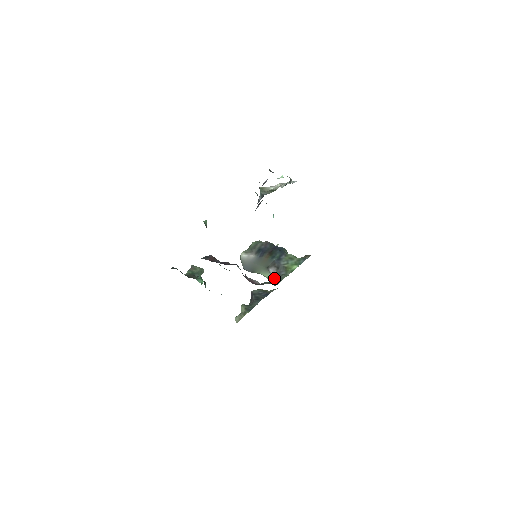
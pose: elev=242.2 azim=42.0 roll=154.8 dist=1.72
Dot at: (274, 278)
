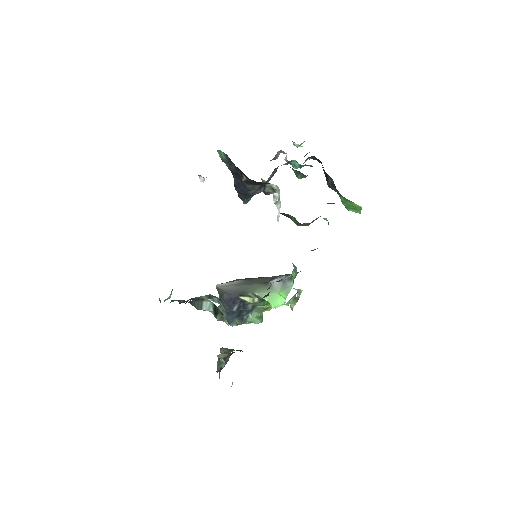
Dot at: (283, 285)
